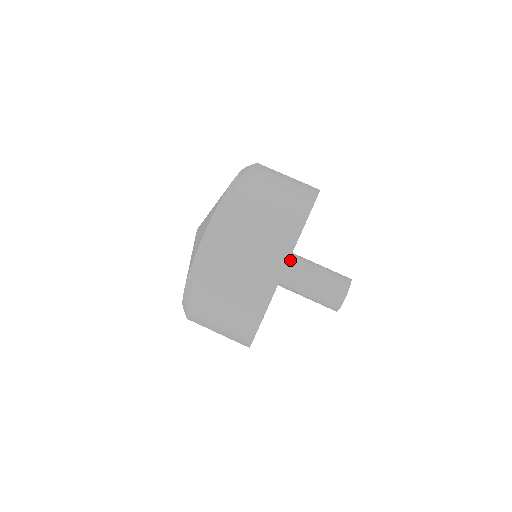
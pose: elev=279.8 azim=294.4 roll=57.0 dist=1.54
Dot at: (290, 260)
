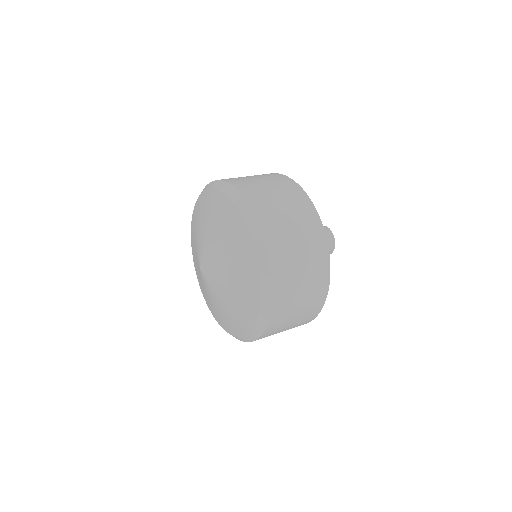
Dot at: occluded
